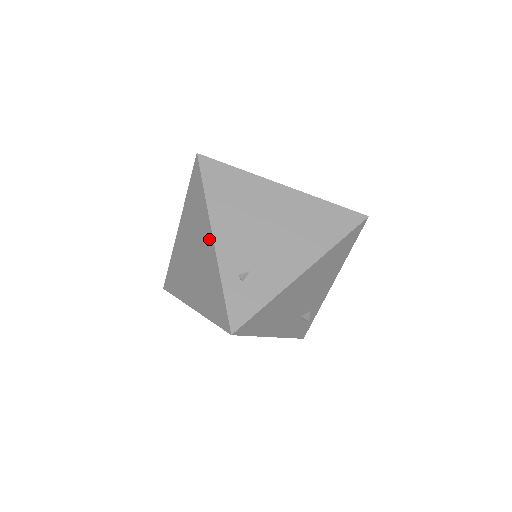
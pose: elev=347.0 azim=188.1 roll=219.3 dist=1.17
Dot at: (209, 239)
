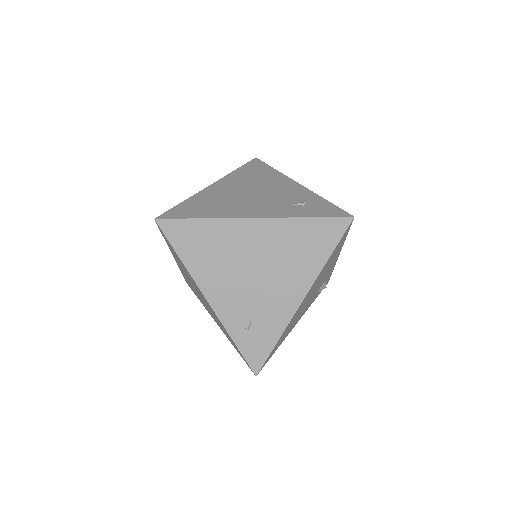
Dot at: (204, 298)
